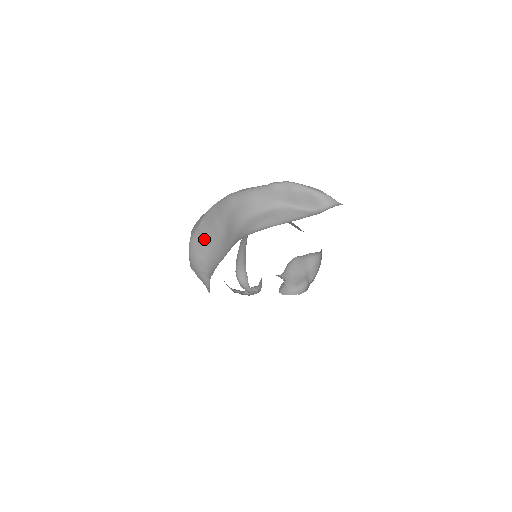
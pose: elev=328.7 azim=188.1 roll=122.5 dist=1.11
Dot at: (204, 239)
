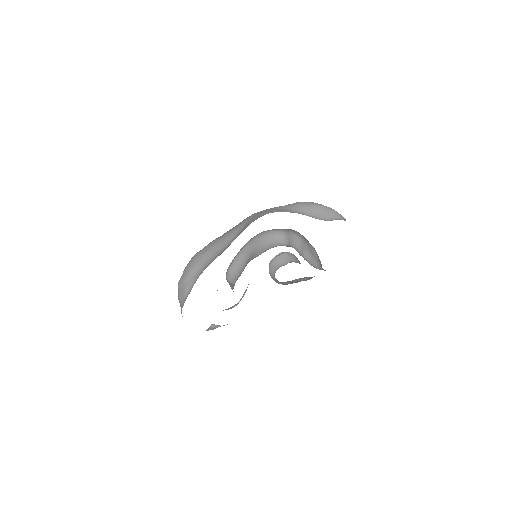
Dot at: (211, 248)
